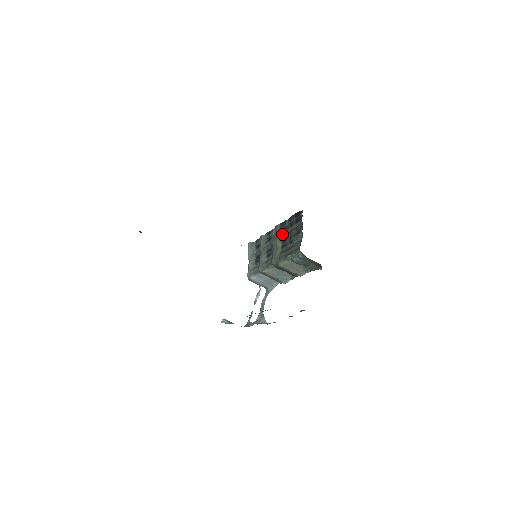
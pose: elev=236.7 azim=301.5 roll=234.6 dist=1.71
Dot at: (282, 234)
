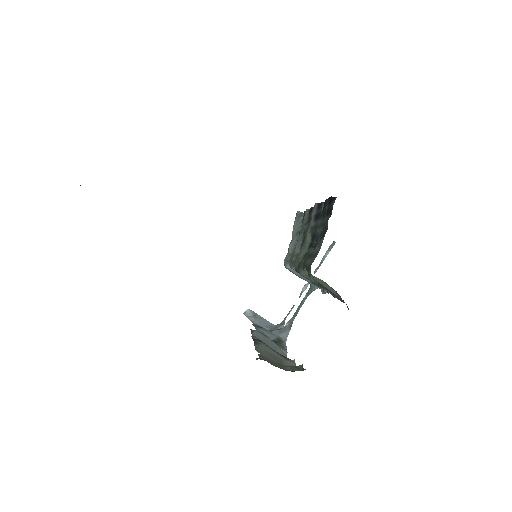
Dot at: (314, 223)
